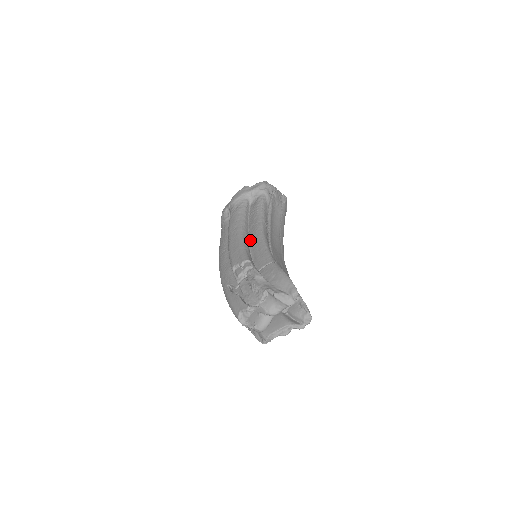
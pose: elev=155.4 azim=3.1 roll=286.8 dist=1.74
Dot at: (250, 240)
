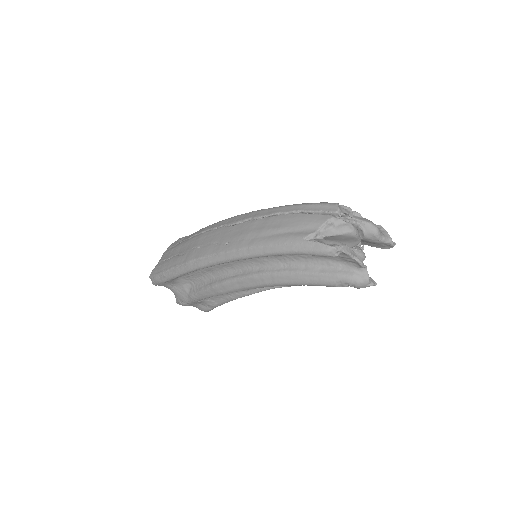
Dot at: occluded
